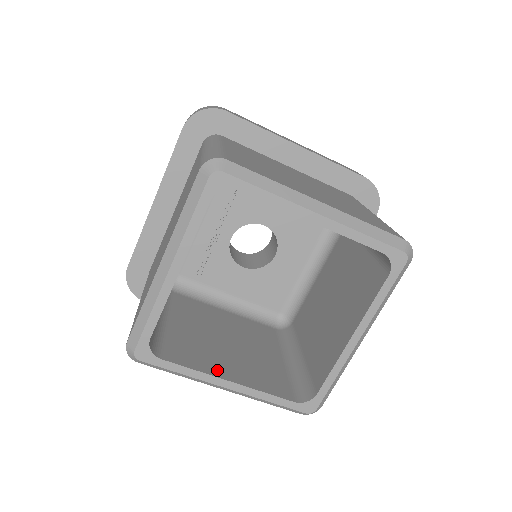
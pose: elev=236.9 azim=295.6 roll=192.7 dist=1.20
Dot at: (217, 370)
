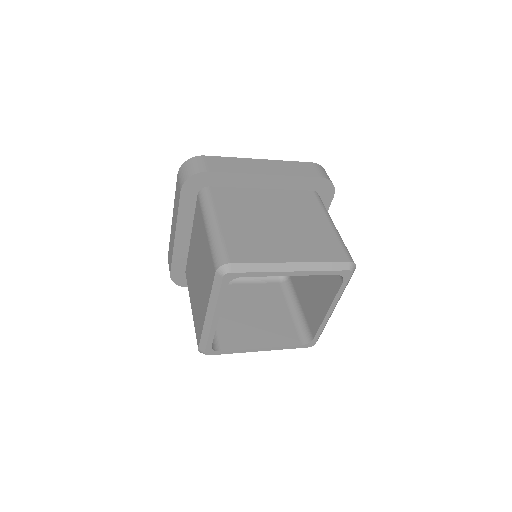
Dot at: (253, 343)
